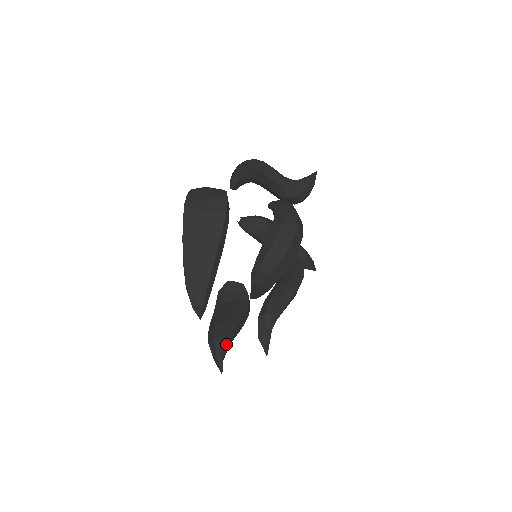
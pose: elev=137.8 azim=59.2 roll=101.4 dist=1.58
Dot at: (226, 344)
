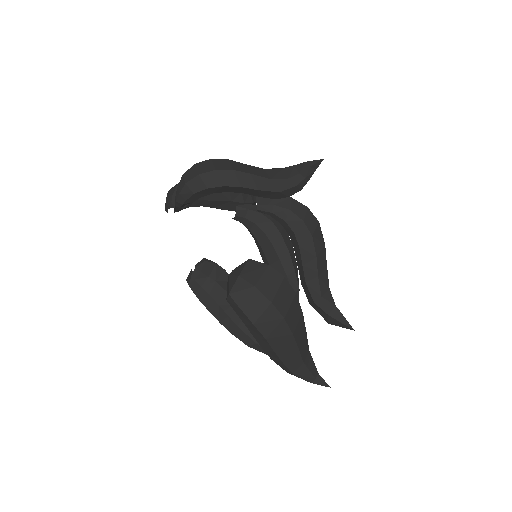
Dot at: occluded
